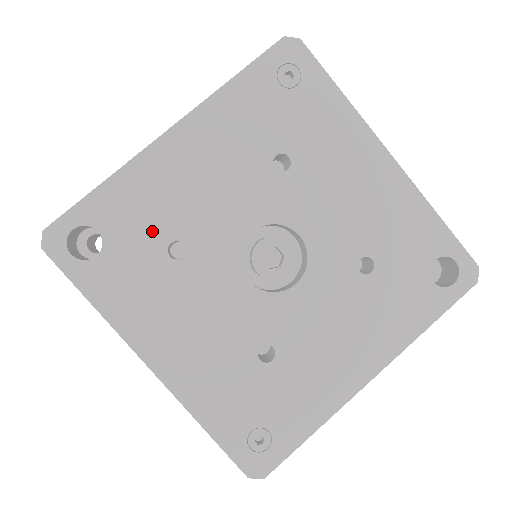
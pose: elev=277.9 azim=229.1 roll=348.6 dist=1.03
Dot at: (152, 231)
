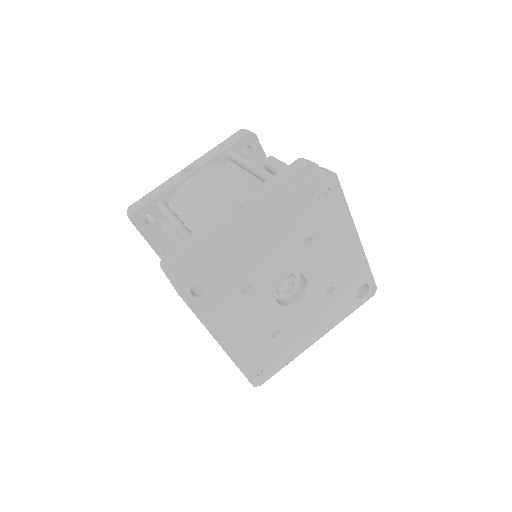
Dot at: (236, 280)
